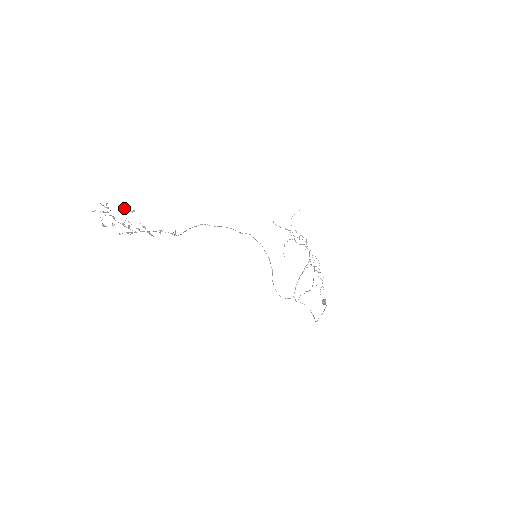
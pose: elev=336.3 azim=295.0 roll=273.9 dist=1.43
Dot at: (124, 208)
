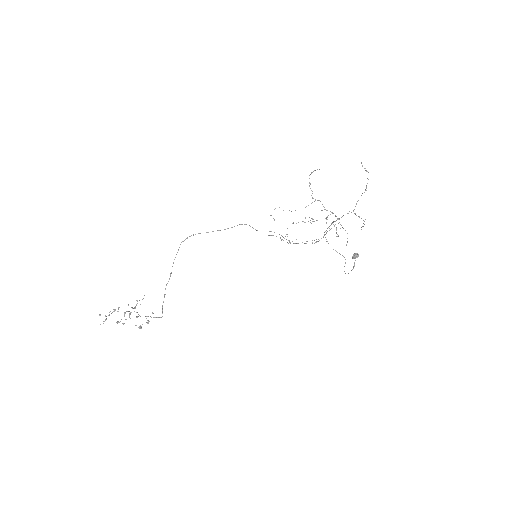
Dot at: occluded
